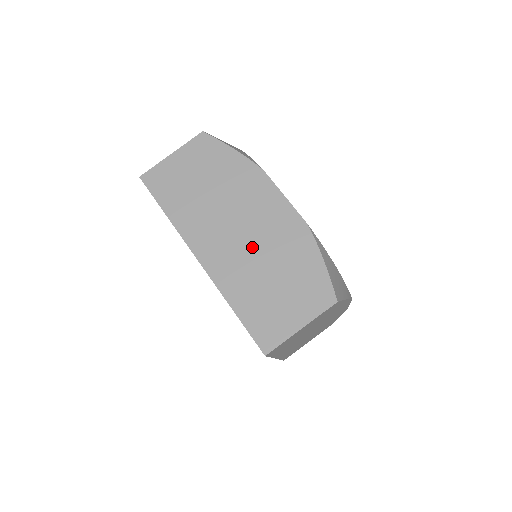
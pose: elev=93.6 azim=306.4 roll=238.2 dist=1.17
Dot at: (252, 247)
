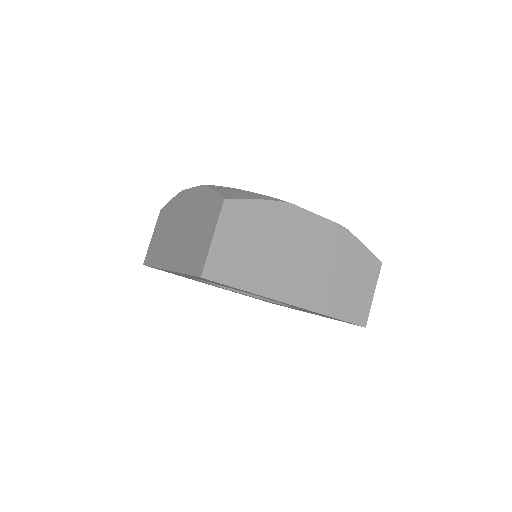
Dot at: (319, 267)
